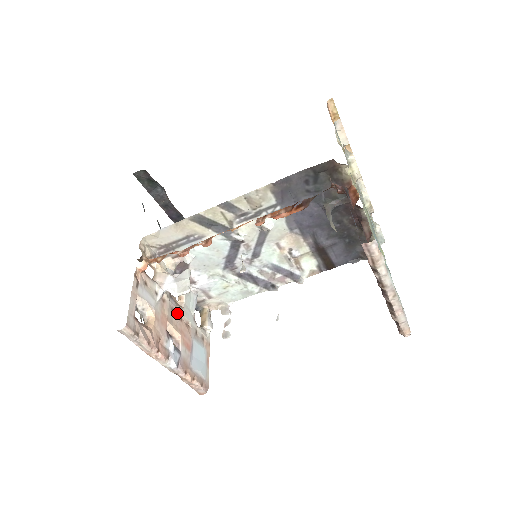
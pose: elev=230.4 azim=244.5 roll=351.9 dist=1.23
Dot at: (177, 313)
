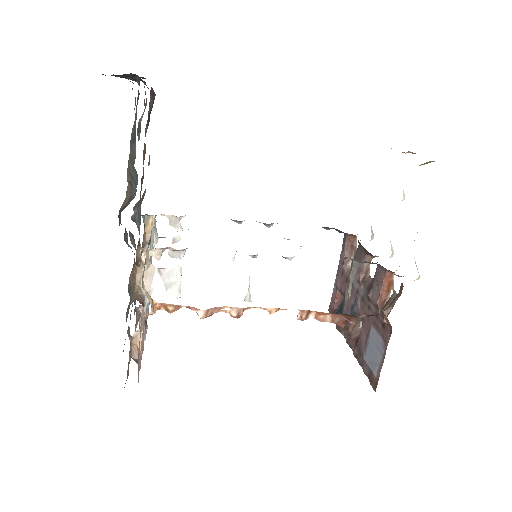
Dot at: occluded
